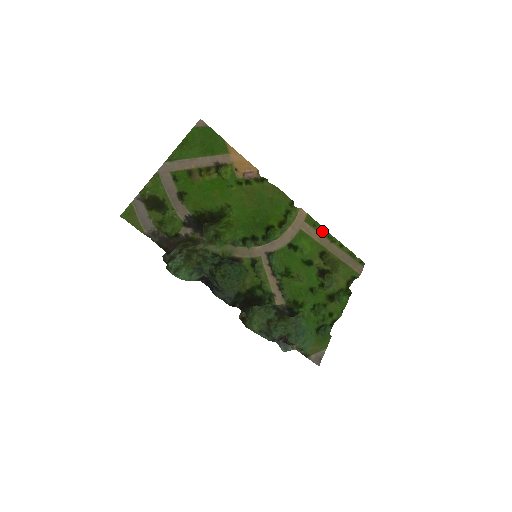
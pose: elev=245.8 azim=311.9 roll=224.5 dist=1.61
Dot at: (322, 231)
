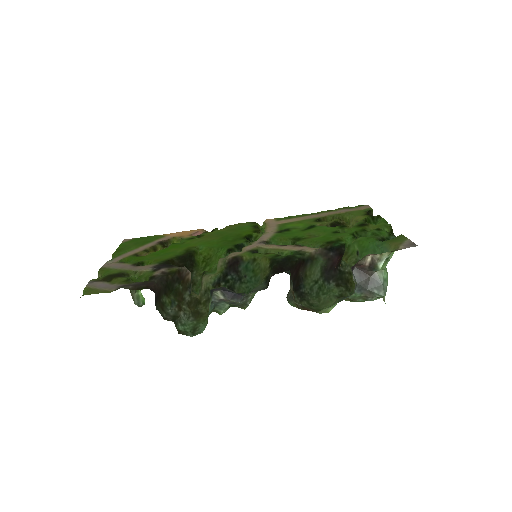
Dot at: (300, 216)
